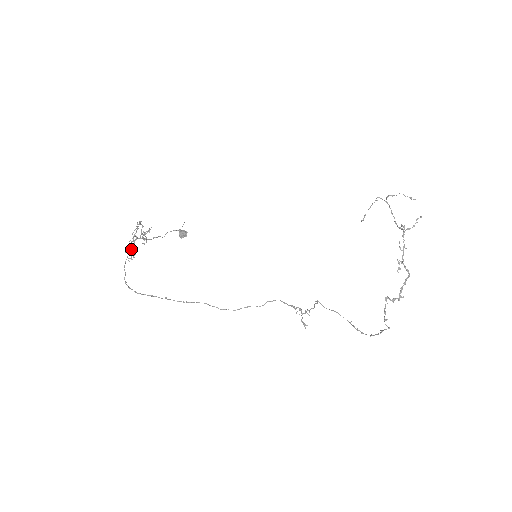
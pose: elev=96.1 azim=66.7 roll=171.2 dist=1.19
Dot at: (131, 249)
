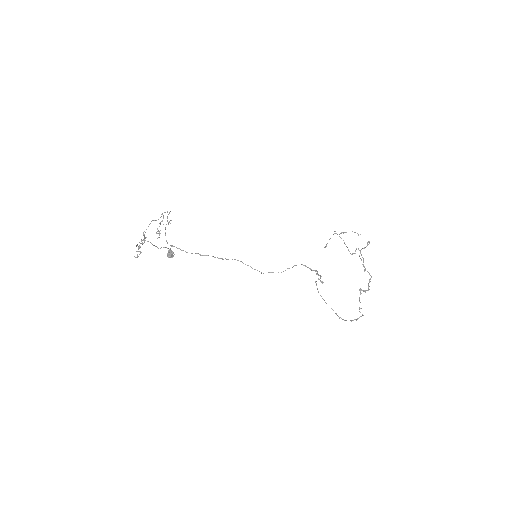
Dot at: (142, 244)
